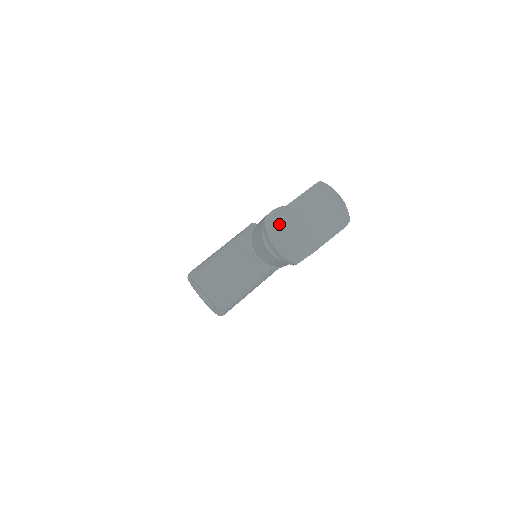
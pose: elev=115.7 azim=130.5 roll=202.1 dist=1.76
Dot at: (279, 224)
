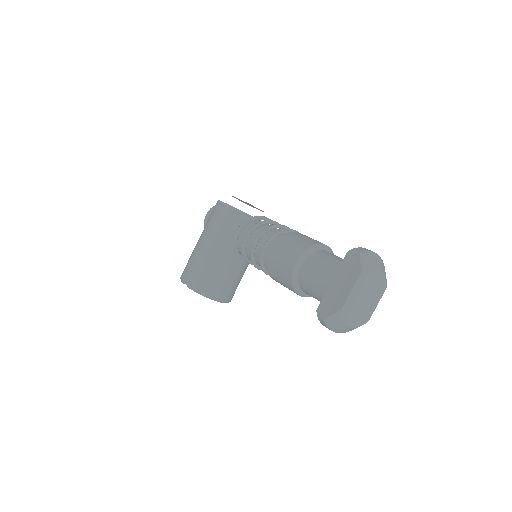
Dot at: (340, 321)
